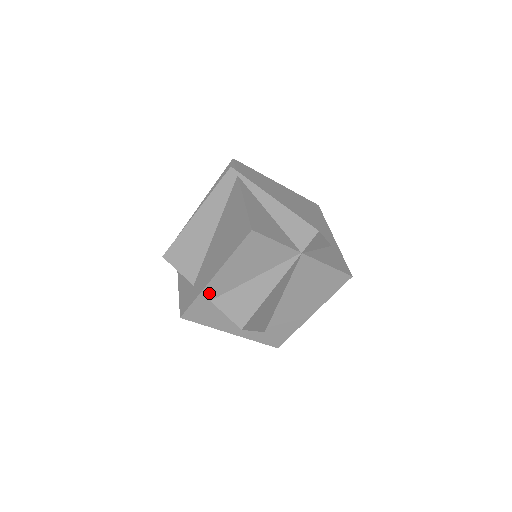
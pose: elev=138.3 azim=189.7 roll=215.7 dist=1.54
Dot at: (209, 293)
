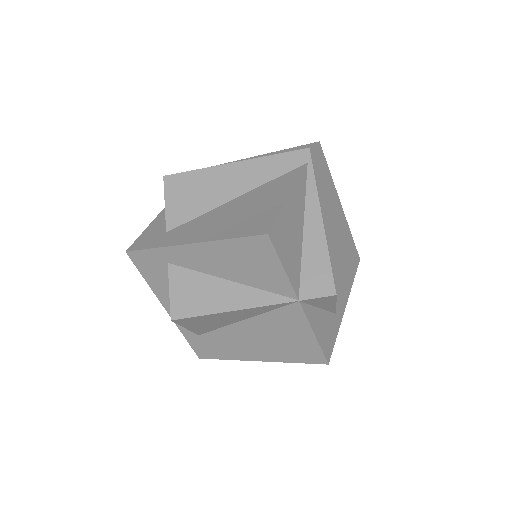
Dot at: (173, 255)
